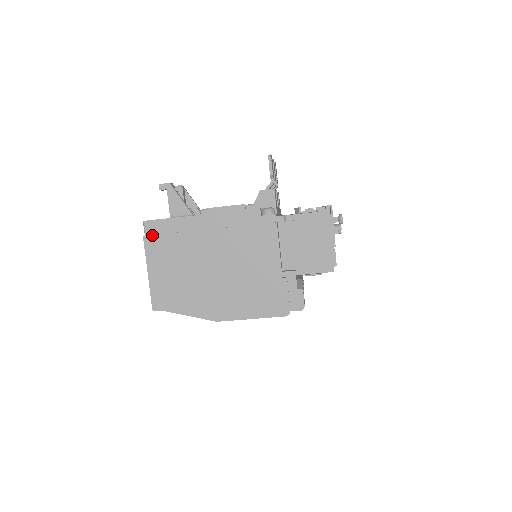
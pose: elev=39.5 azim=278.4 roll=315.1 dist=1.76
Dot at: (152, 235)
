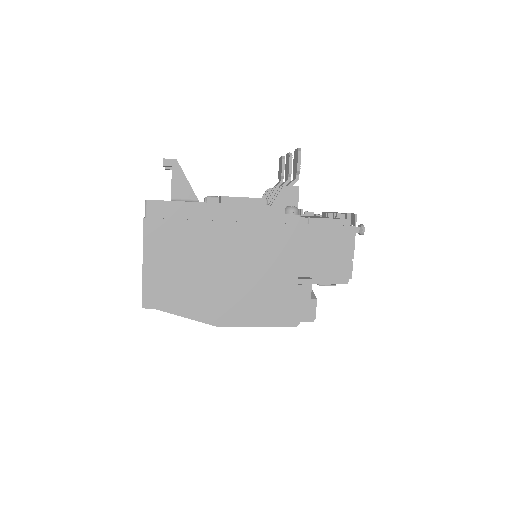
Dot at: (155, 218)
